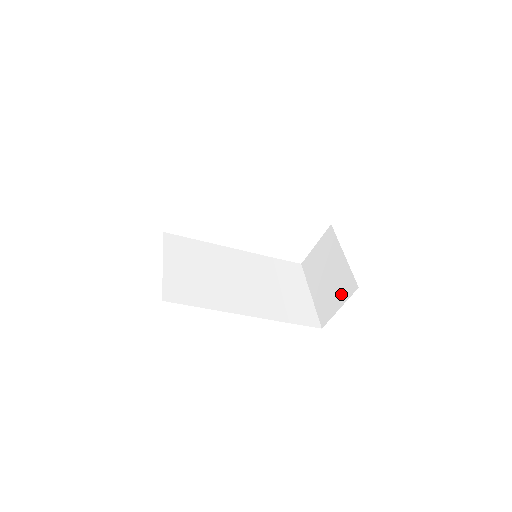
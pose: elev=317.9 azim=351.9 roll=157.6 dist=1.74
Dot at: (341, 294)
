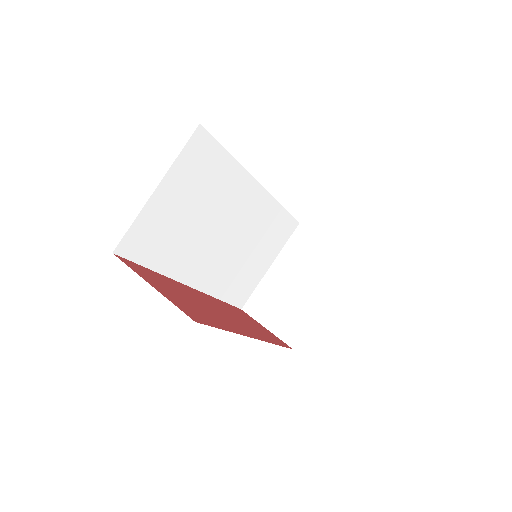
Dot at: (281, 323)
